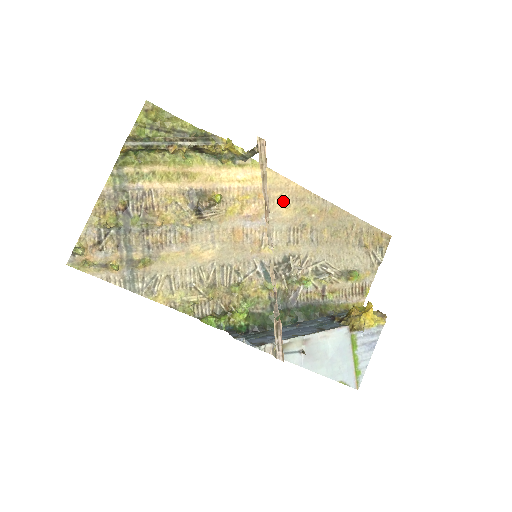
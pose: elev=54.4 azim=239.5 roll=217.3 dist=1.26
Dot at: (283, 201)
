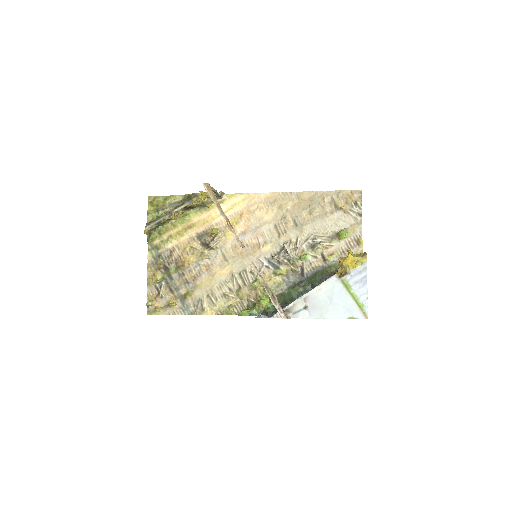
Dot at: (261, 209)
